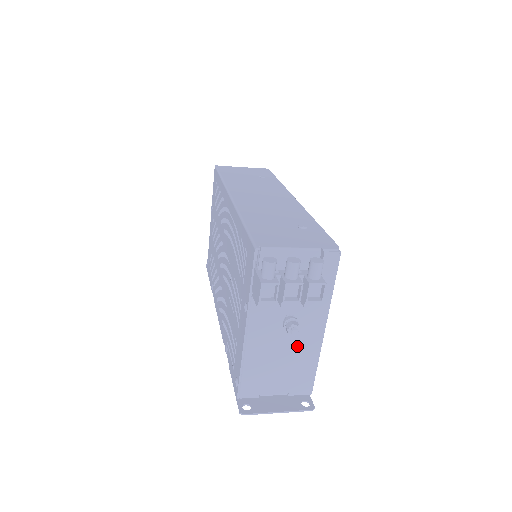
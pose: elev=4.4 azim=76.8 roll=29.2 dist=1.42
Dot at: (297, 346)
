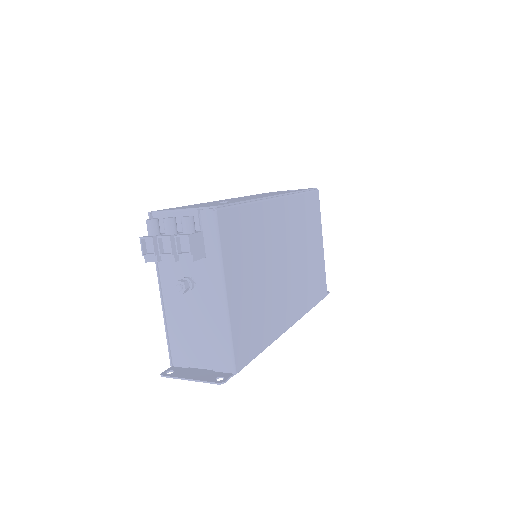
Dot at: (205, 312)
